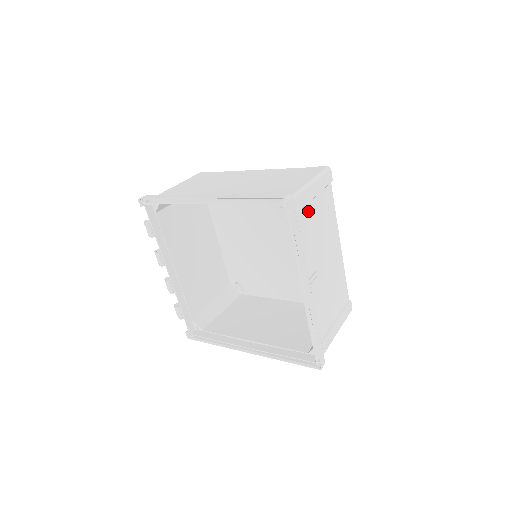
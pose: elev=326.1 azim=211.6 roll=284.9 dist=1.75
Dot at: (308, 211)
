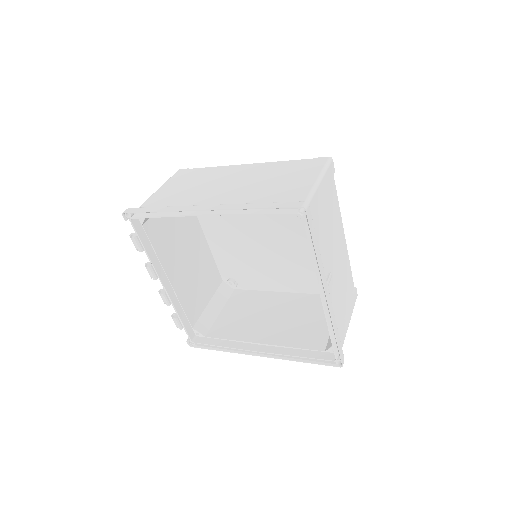
Dot at: (319, 212)
